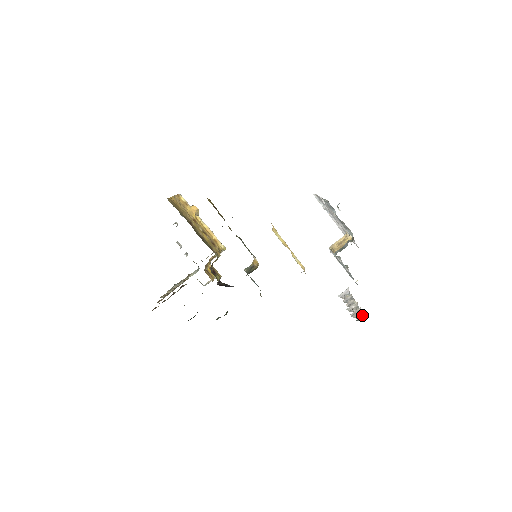
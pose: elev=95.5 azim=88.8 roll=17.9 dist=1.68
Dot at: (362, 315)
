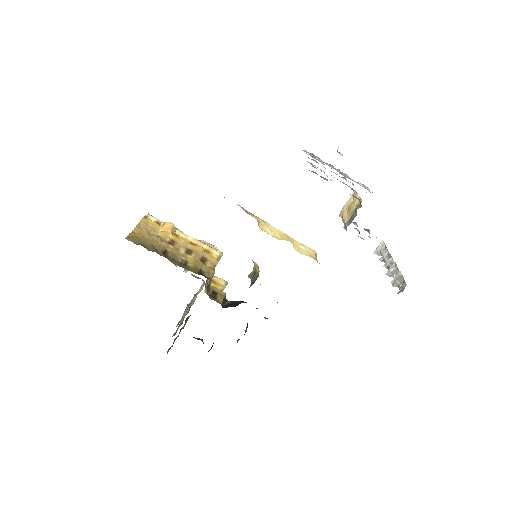
Dot at: (404, 283)
